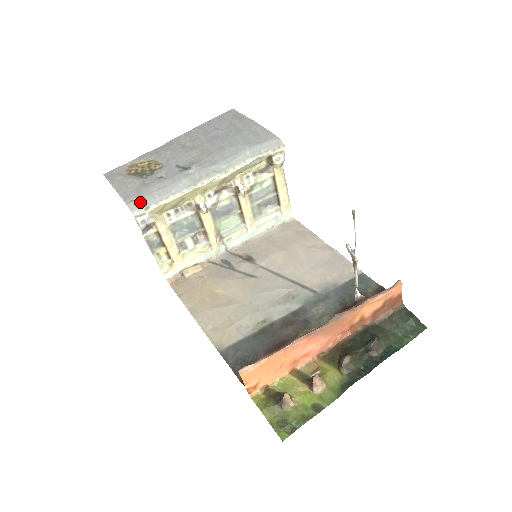
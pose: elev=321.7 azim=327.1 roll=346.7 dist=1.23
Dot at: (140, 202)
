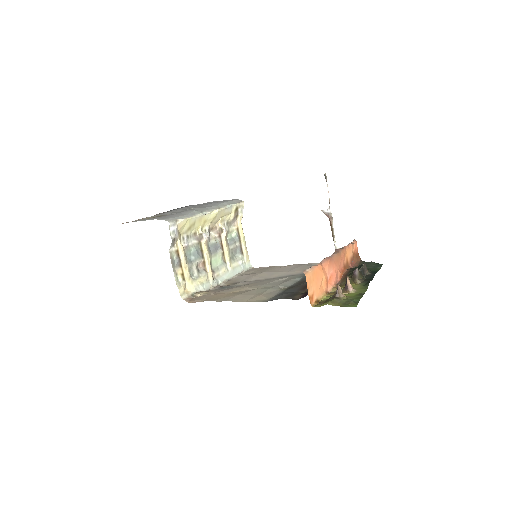
Dot at: (170, 218)
